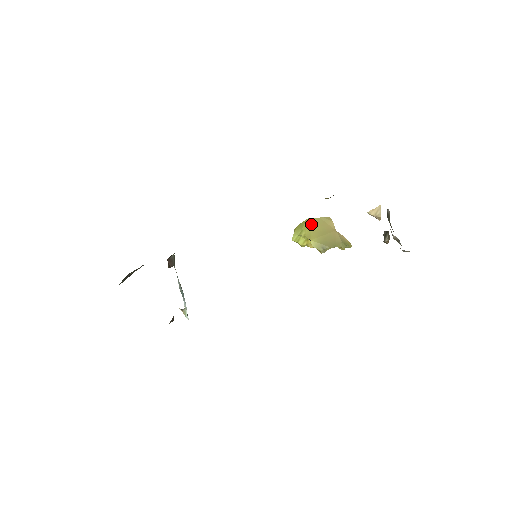
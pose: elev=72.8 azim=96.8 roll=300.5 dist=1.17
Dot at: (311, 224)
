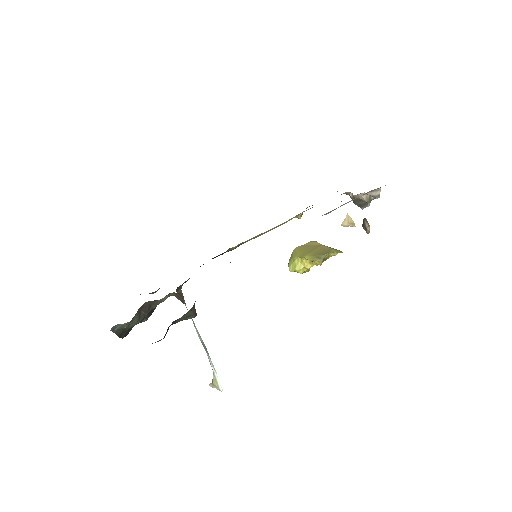
Dot at: (299, 250)
